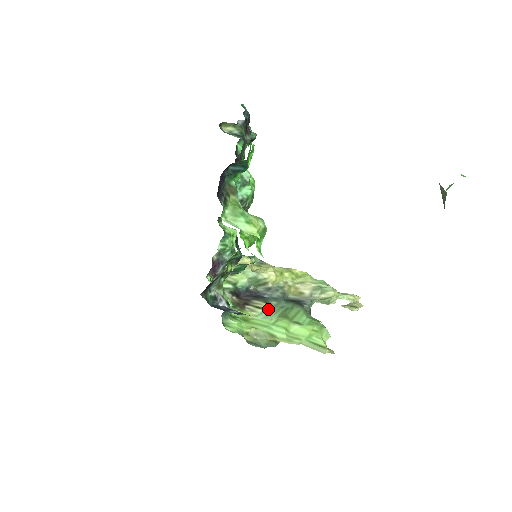
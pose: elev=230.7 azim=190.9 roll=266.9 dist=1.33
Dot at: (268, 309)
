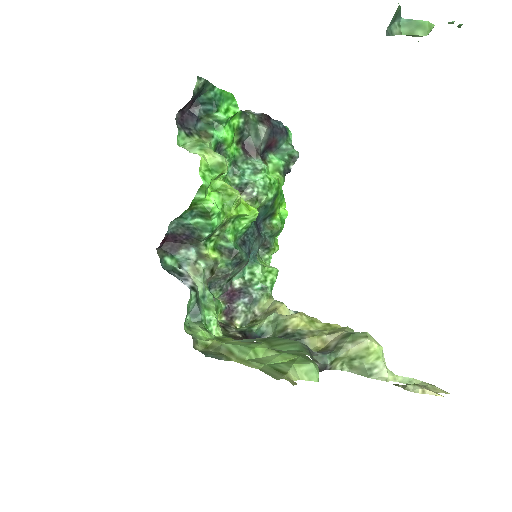
Dot at: (258, 339)
